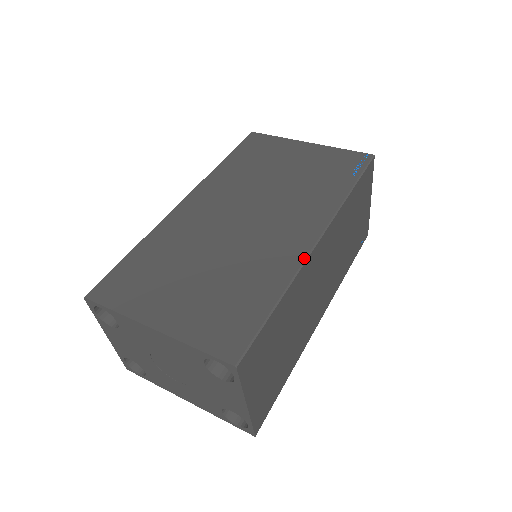
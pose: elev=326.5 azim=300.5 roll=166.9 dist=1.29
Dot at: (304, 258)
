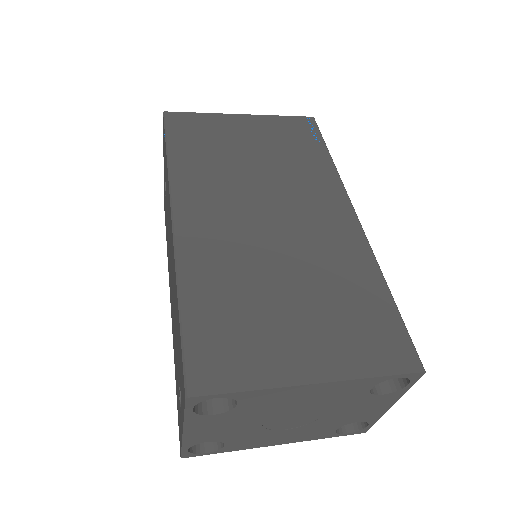
Dot at: (365, 238)
